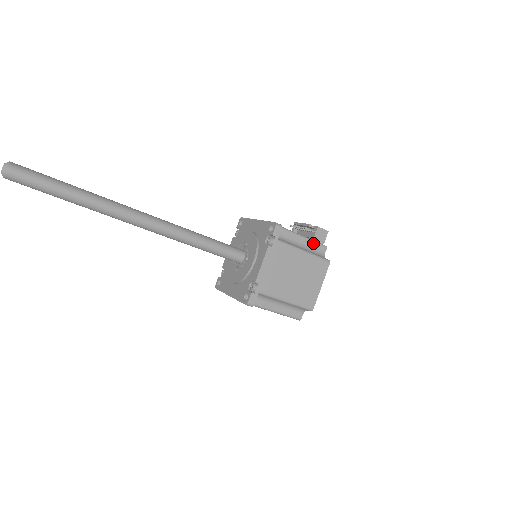
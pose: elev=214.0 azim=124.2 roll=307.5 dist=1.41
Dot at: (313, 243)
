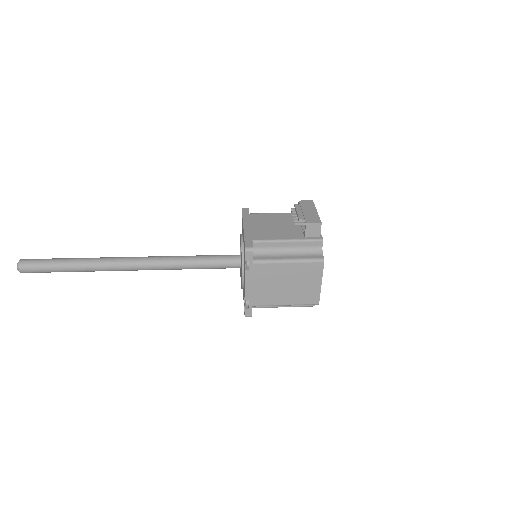
Dot at: (304, 242)
